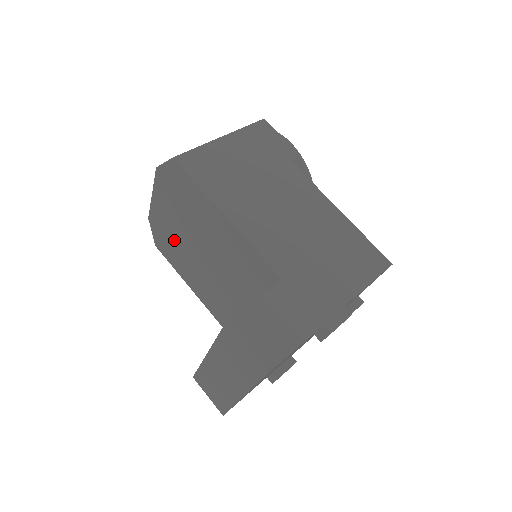
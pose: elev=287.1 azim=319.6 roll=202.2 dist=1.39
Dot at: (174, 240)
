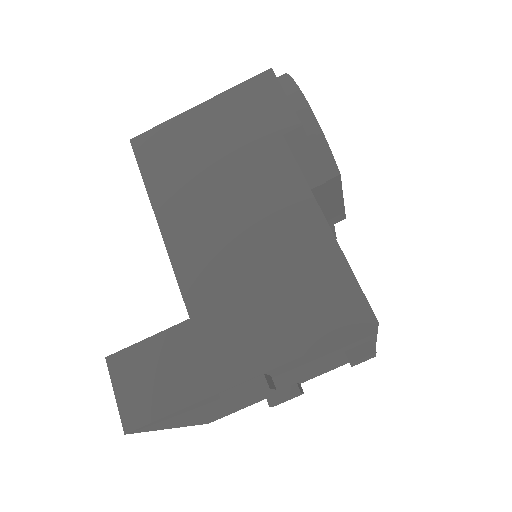
Dot at: occluded
